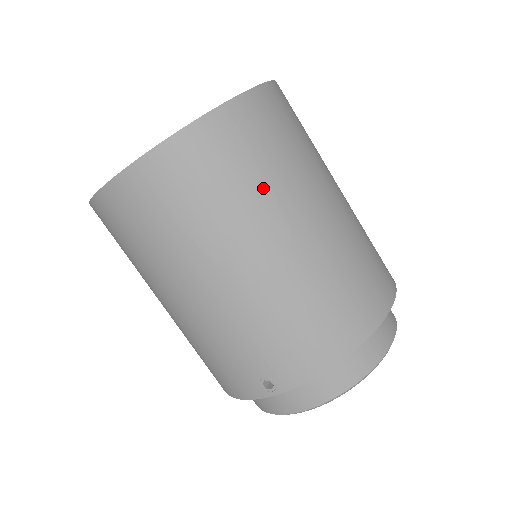
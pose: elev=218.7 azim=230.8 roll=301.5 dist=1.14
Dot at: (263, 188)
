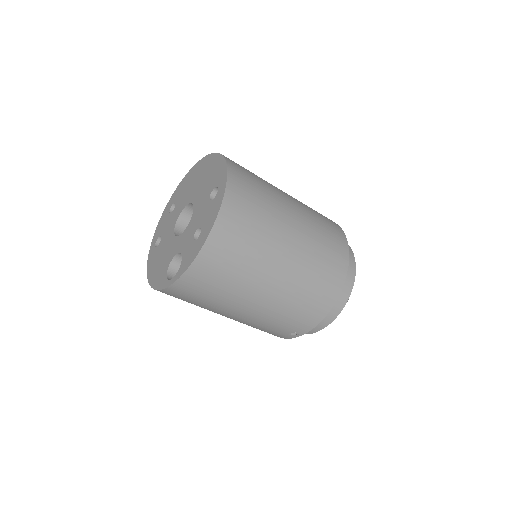
Dot at: (253, 259)
